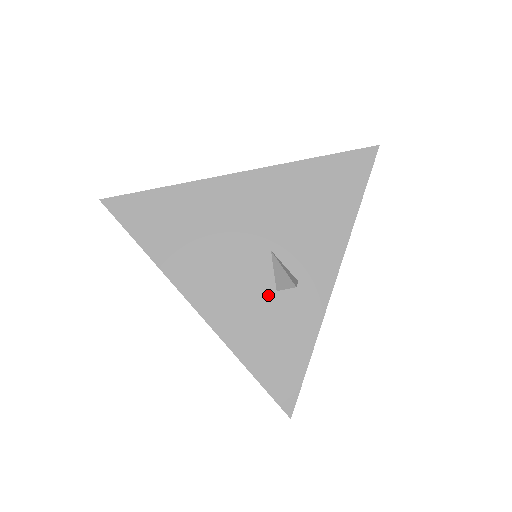
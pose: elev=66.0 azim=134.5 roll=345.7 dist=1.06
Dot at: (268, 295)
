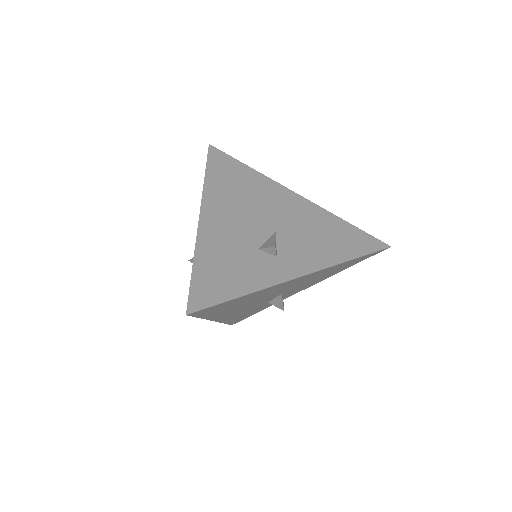
Dot at: occluded
